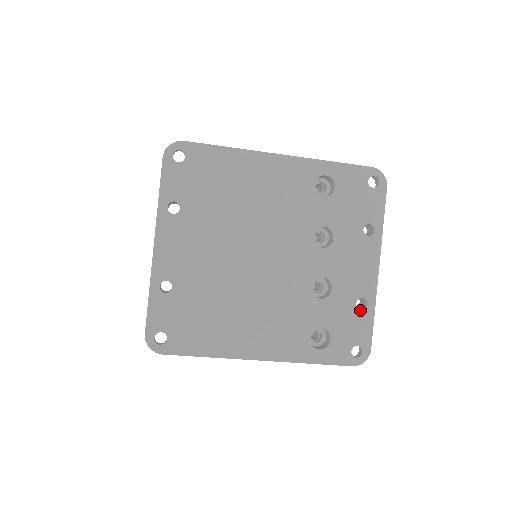
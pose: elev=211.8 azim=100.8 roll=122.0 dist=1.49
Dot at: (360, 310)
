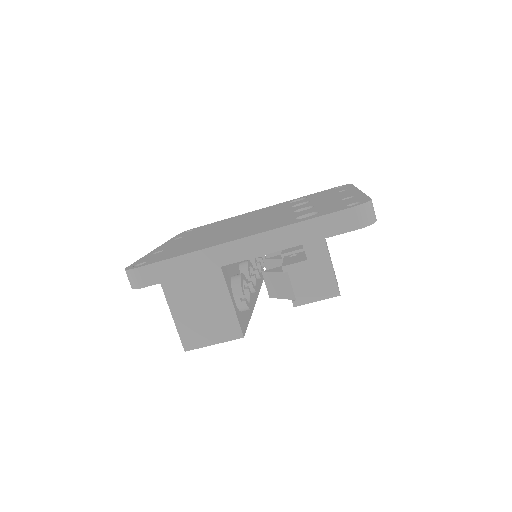
Dot at: (348, 199)
